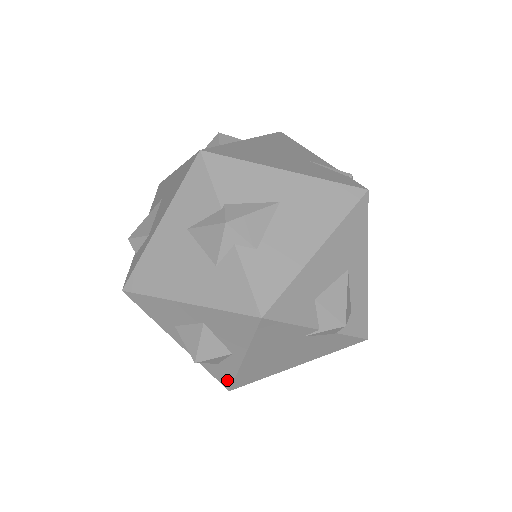
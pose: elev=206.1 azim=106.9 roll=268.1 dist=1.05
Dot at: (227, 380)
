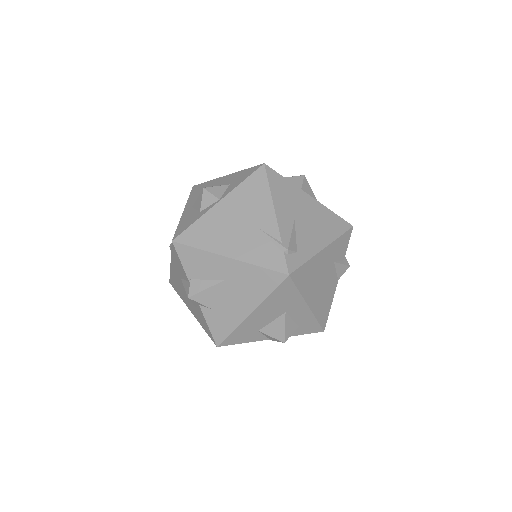
Dot at: occluded
